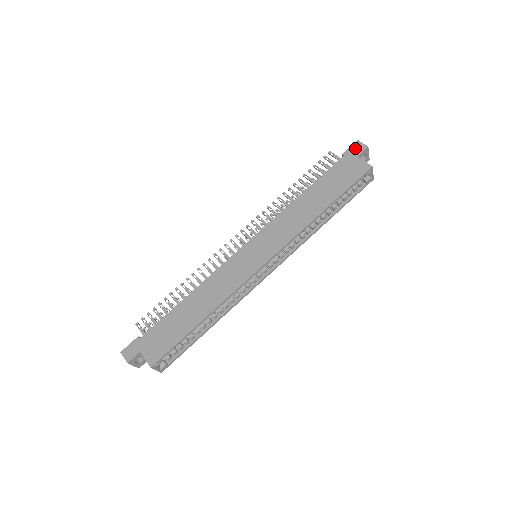
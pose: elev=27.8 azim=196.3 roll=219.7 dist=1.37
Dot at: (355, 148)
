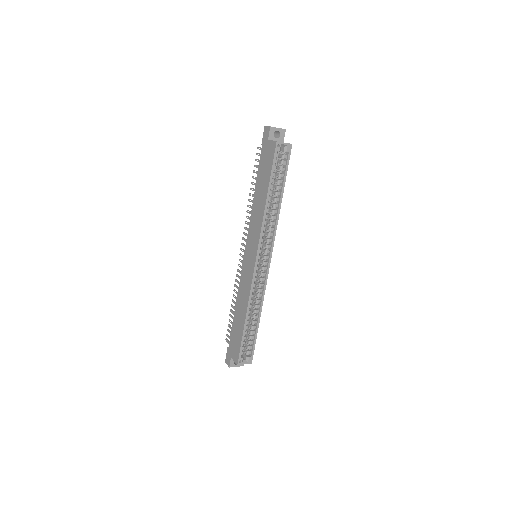
Dot at: (265, 134)
